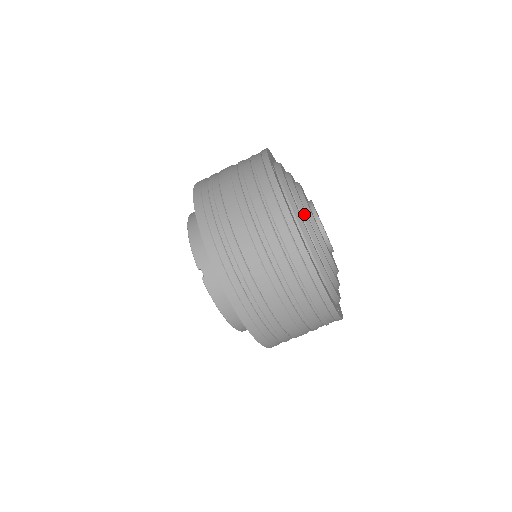
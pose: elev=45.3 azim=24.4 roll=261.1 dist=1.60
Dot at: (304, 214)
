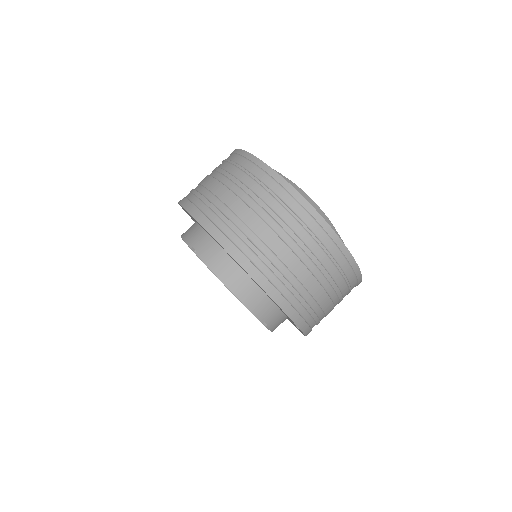
Dot at: occluded
